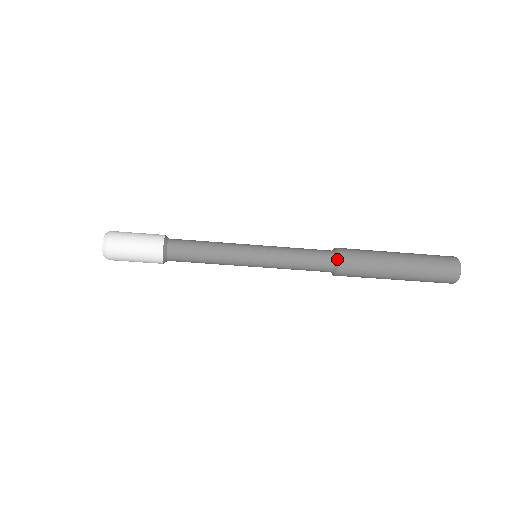
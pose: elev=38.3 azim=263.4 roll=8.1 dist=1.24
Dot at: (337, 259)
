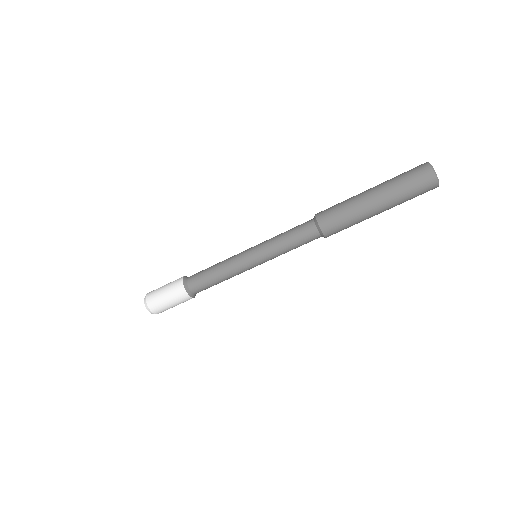
Dot at: (314, 216)
